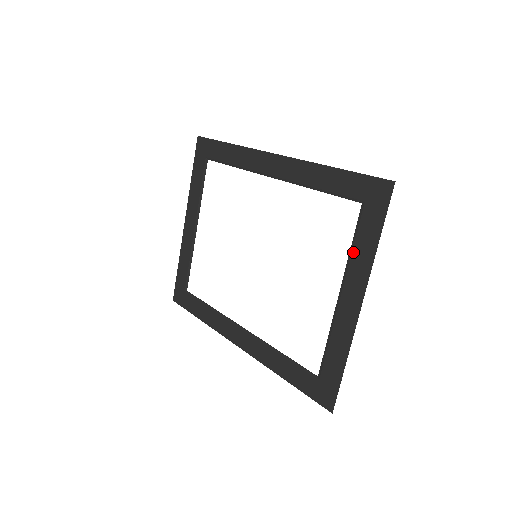
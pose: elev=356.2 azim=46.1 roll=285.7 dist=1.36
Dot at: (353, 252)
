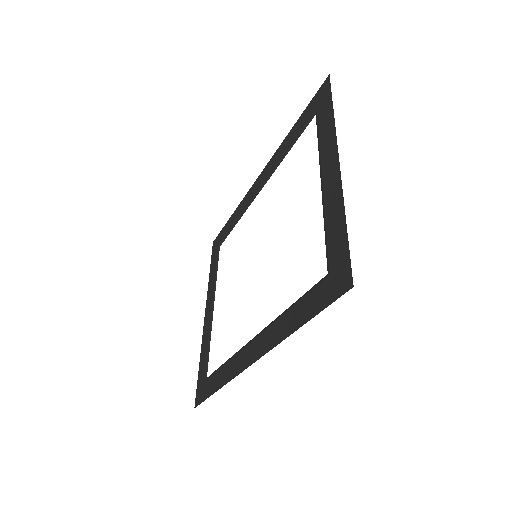
Dot at: (320, 142)
